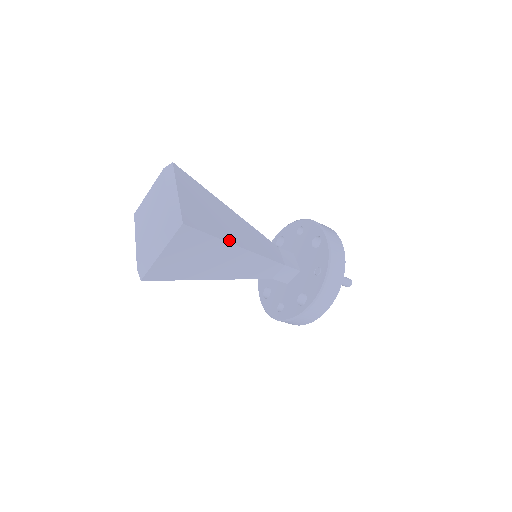
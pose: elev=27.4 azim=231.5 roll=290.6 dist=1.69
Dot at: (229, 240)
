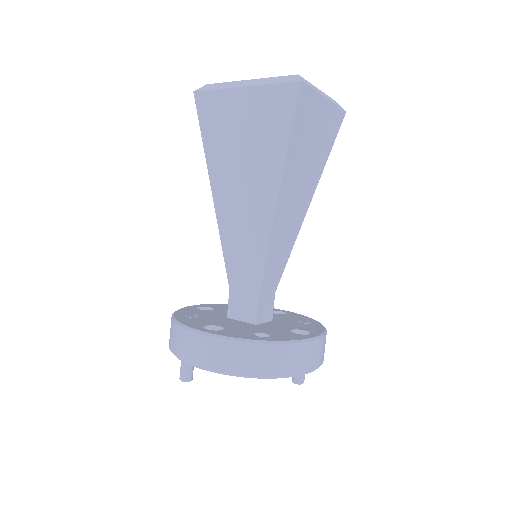
Dot at: occluded
